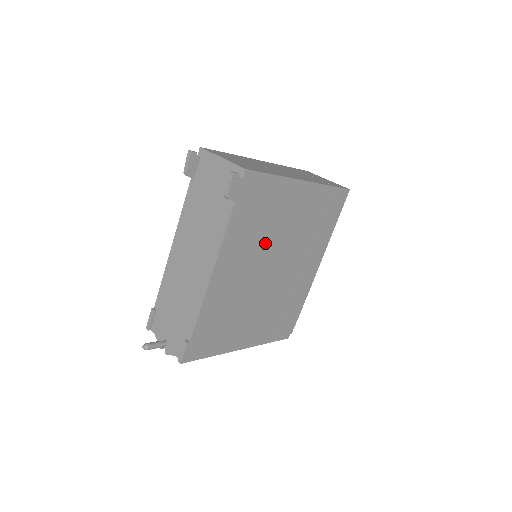
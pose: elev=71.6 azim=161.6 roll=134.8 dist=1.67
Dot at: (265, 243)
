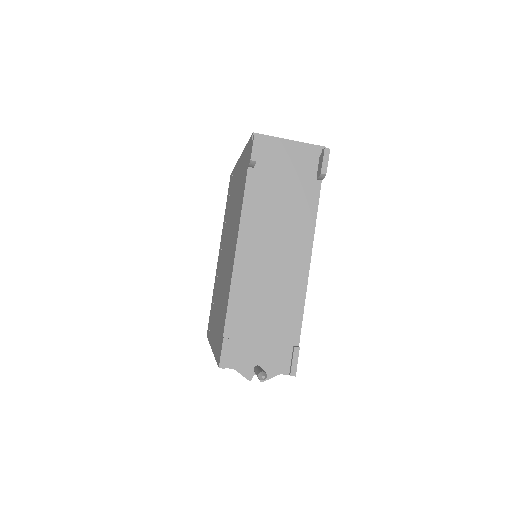
Dot at: occluded
